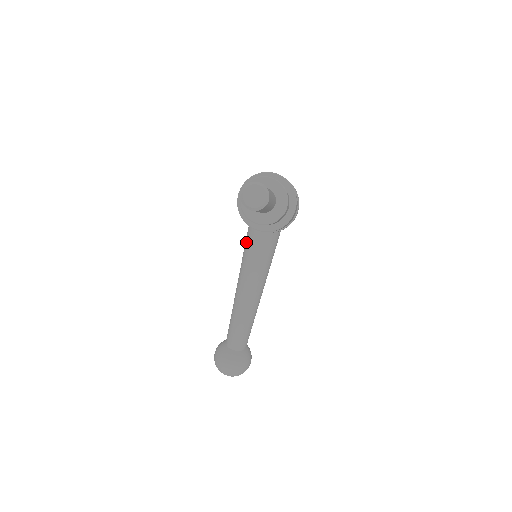
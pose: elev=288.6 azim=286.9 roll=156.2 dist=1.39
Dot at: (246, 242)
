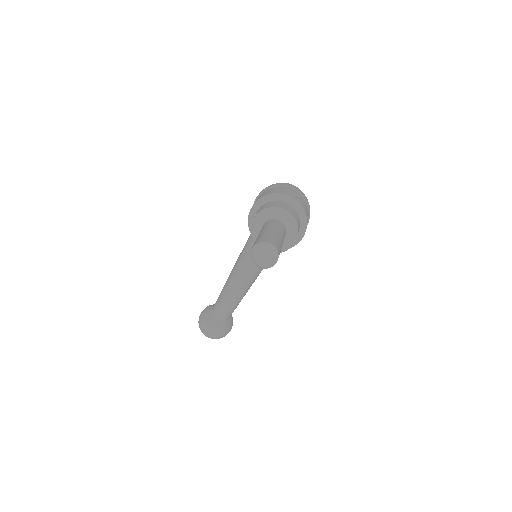
Dot at: (250, 238)
